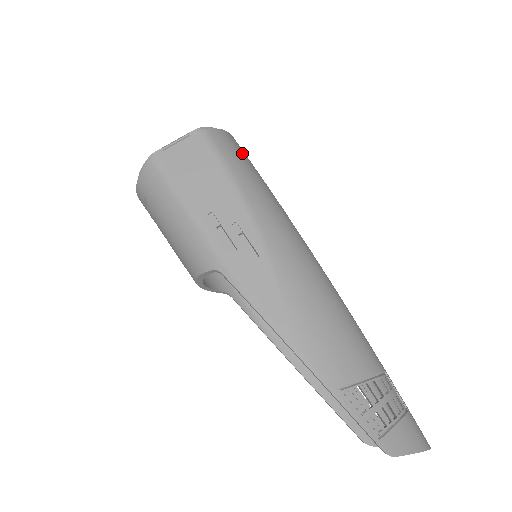
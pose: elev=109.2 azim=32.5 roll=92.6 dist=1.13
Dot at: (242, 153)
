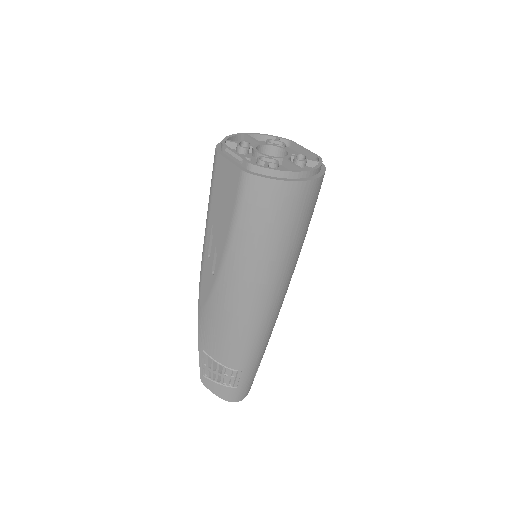
Dot at: (273, 208)
